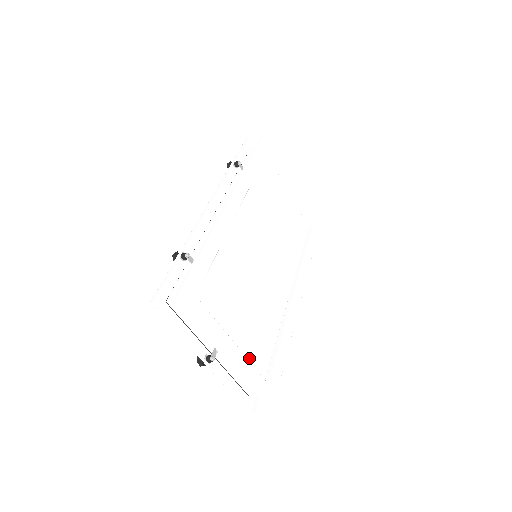
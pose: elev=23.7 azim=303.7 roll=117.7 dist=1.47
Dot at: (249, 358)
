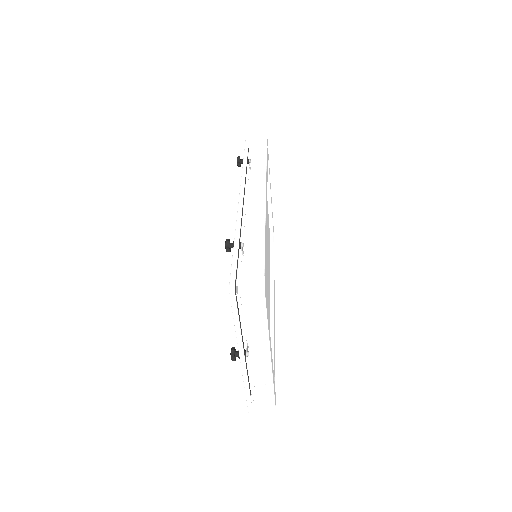
Dot at: occluded
